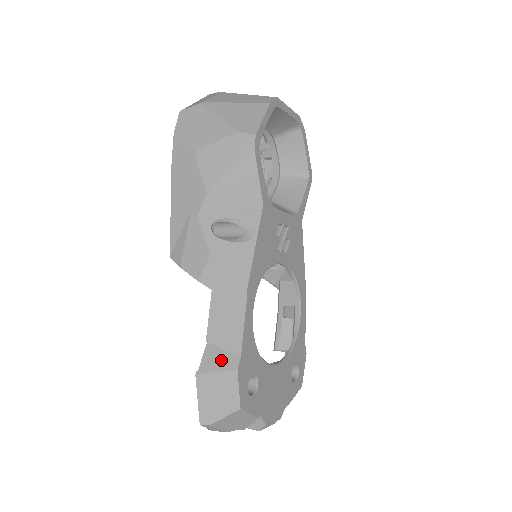
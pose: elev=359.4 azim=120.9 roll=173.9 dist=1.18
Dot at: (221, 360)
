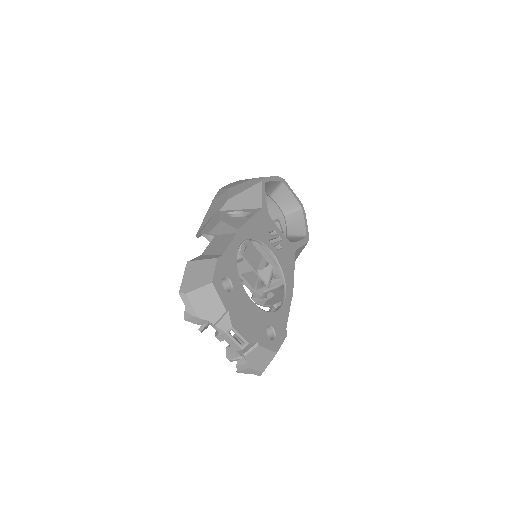
Dot at: (208, 257)
